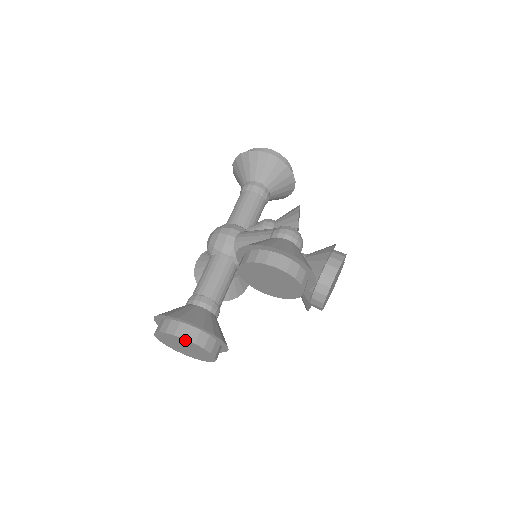
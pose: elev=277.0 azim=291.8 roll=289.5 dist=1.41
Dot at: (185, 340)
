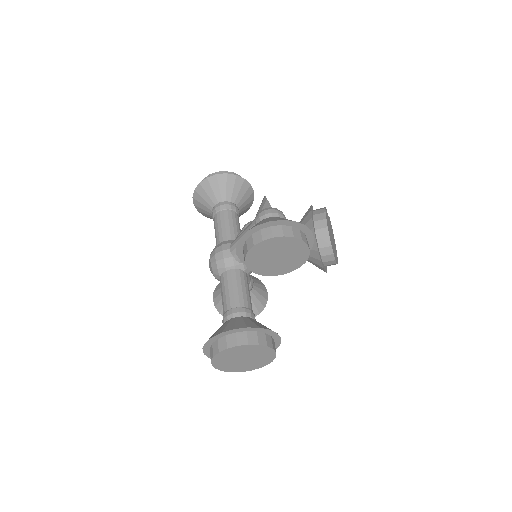
Dot at: (239, 347)
